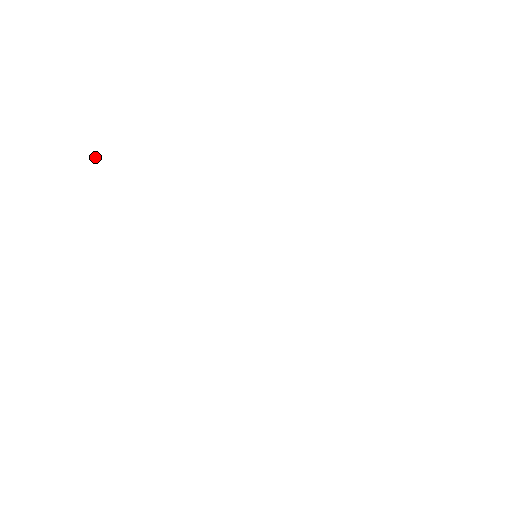
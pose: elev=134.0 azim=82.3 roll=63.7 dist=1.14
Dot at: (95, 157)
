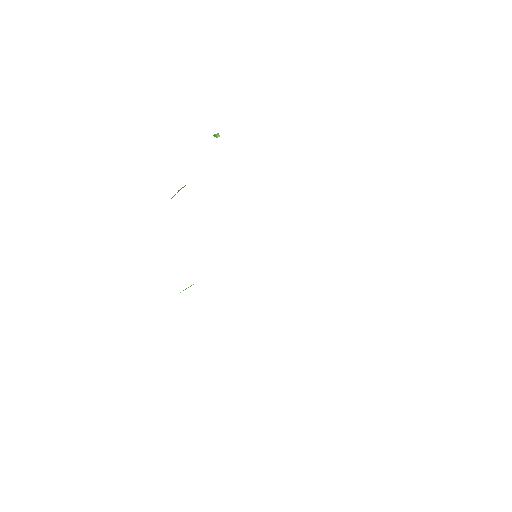
Dot at: (218, 136)
